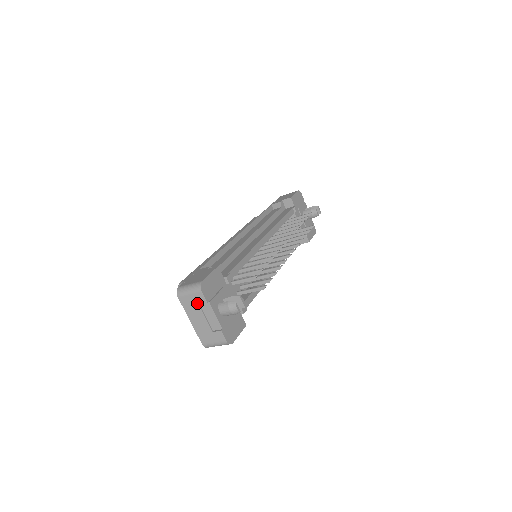
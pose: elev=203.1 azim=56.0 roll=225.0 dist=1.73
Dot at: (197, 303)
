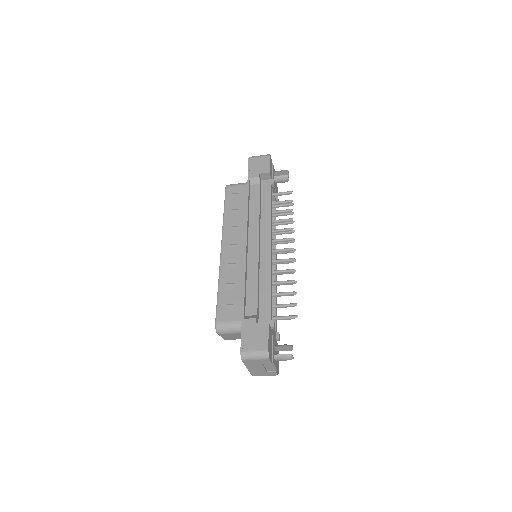
Dot at: (261, 363)
